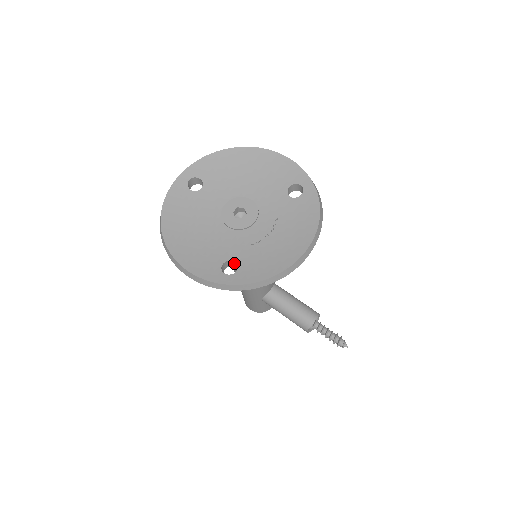
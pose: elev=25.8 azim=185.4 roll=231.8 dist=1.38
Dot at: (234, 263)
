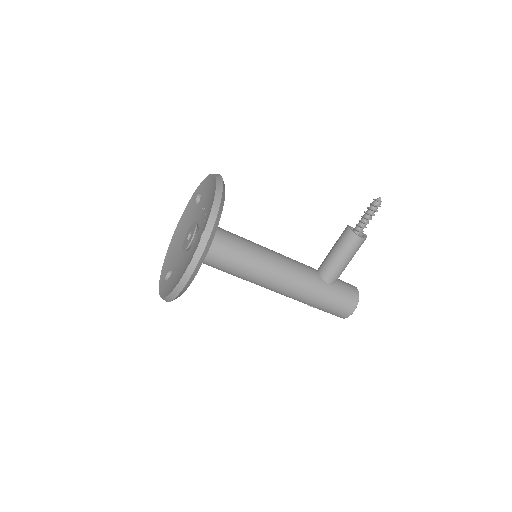
Dot at: occluded
